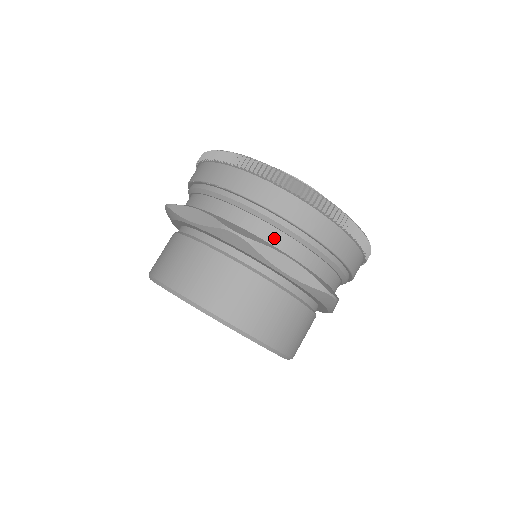
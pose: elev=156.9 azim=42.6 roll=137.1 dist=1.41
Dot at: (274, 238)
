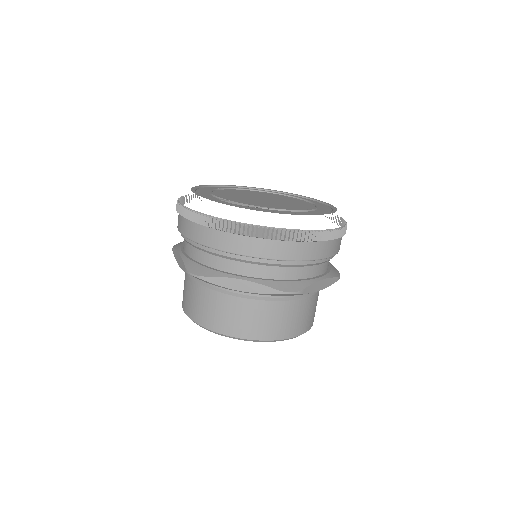
Dot at: (307, 273)
